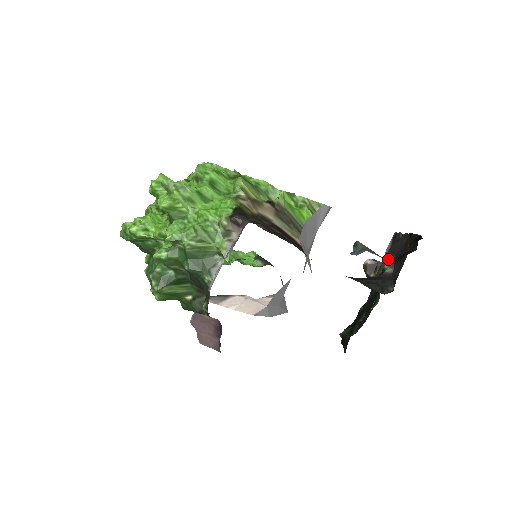
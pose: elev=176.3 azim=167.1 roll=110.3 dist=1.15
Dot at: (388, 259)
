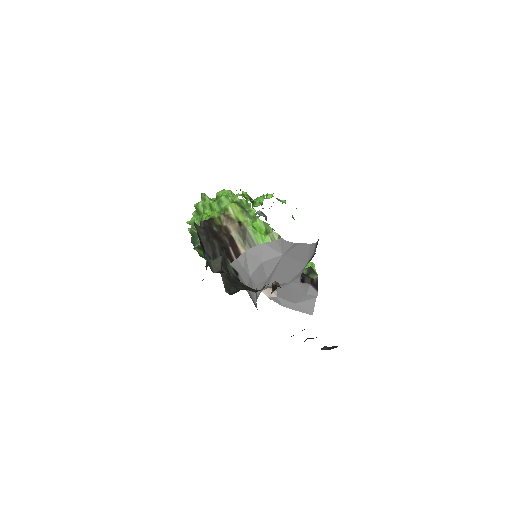
Dot at: (221, 271)
